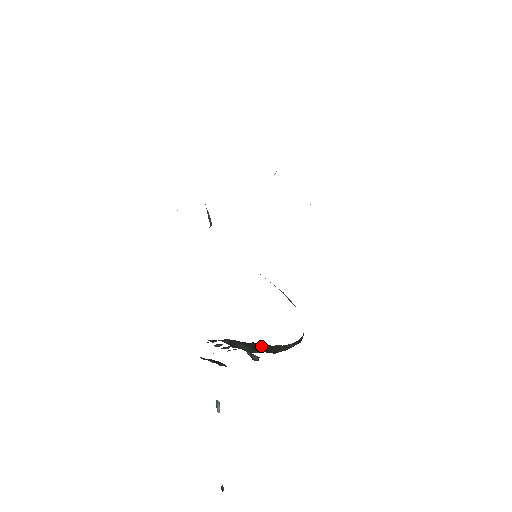
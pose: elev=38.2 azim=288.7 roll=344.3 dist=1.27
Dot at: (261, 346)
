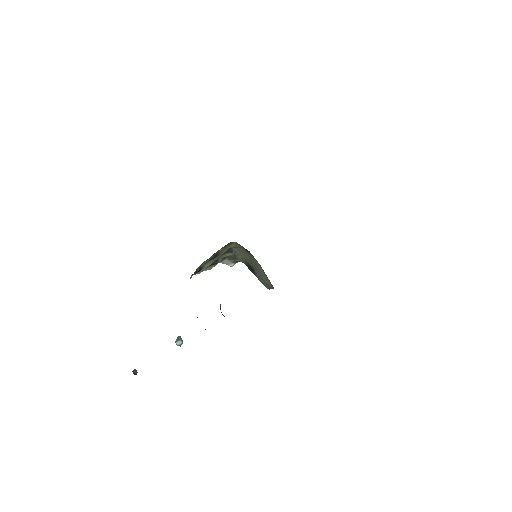
Dot at: occluded
